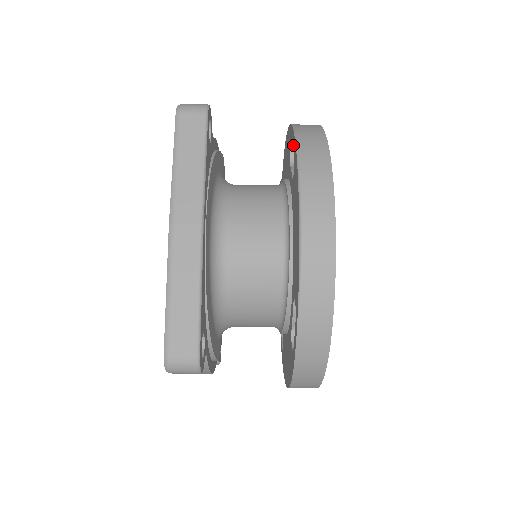
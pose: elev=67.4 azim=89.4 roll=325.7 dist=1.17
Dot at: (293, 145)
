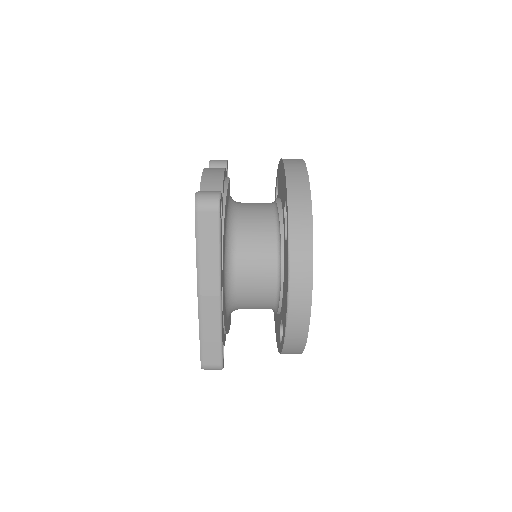
Dot at: (287, 220)
